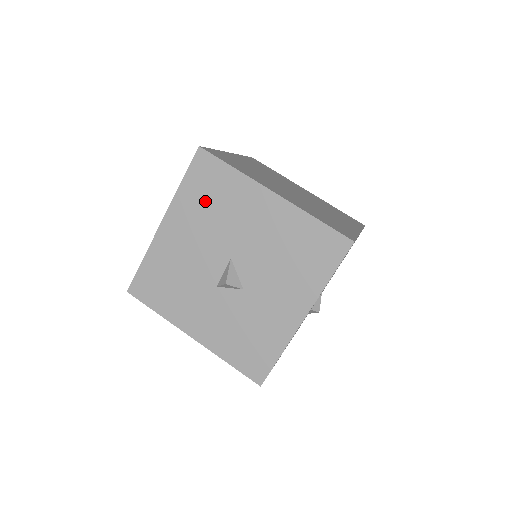
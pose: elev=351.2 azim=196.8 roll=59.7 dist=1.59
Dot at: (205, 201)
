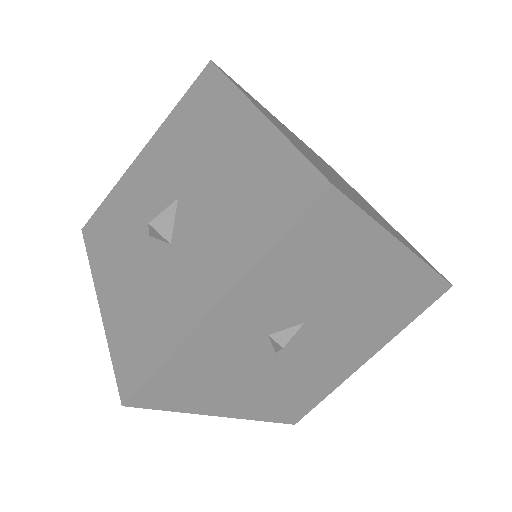
Dot at: (188, 124)
